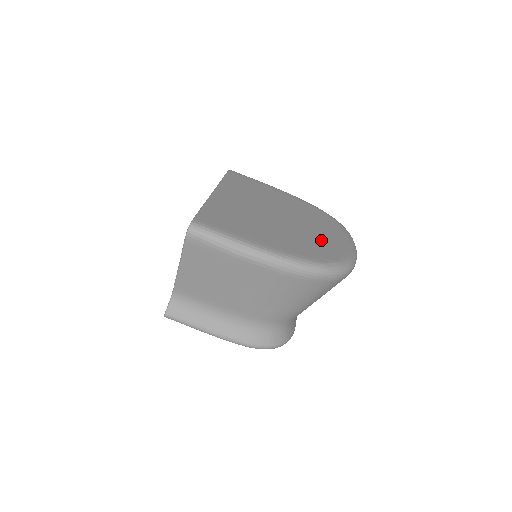
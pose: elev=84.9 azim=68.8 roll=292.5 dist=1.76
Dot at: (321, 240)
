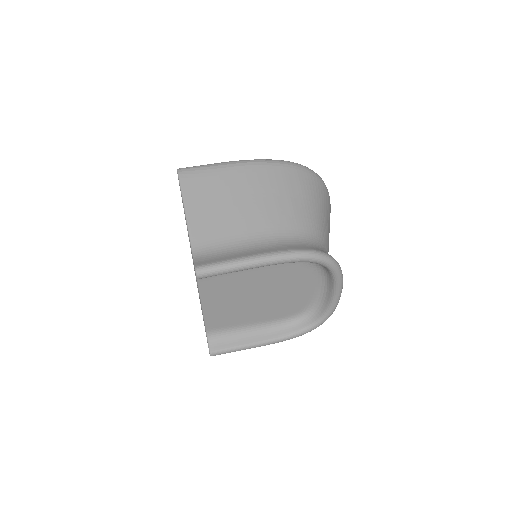
Dot at: occluded
